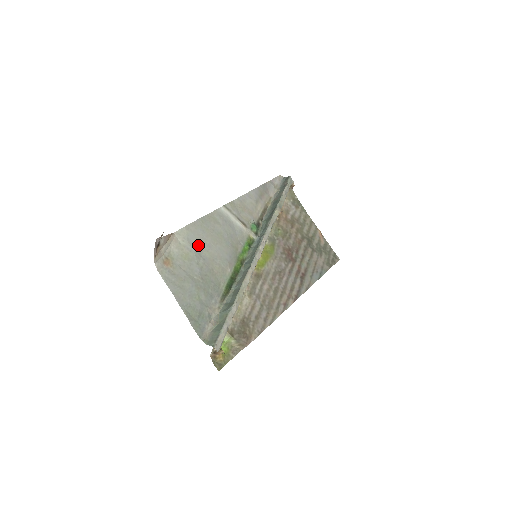
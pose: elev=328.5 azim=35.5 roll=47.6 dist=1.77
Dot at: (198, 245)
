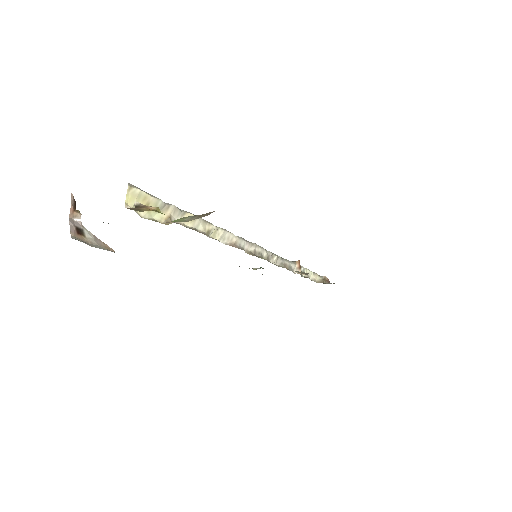
Dot at: occluded
